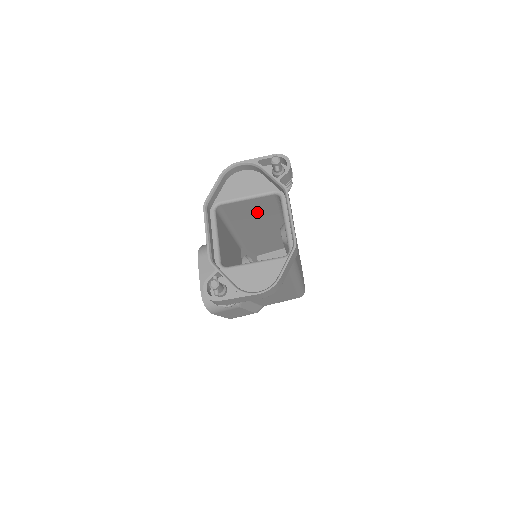
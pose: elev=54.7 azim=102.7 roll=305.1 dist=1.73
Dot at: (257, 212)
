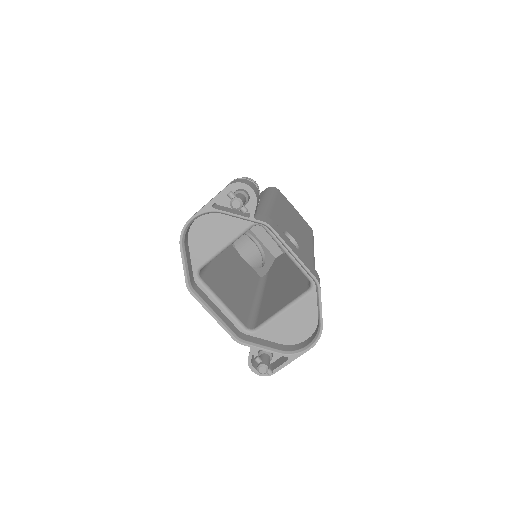
Dot at: occluded
